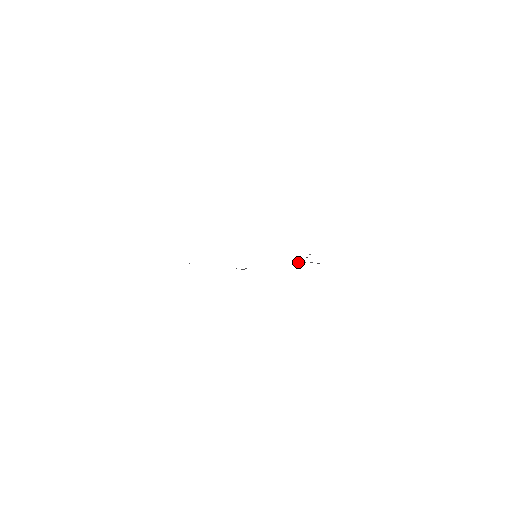
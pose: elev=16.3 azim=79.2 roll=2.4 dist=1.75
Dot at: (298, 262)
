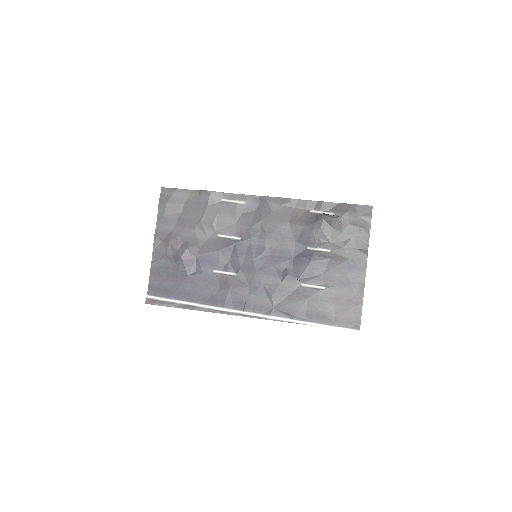
Dot at: (306, 242)
